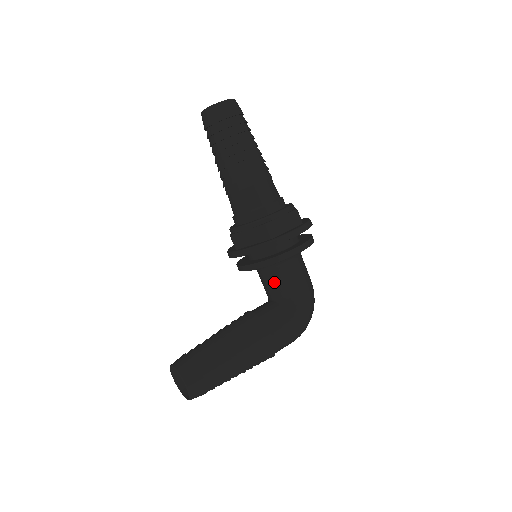
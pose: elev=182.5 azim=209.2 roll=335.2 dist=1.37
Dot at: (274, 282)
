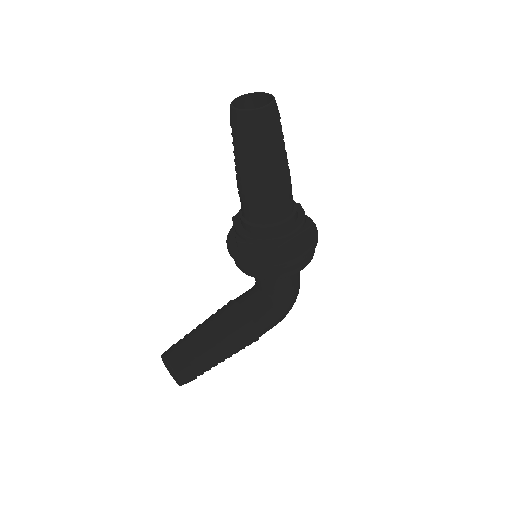
Dot at: (268, 282)
